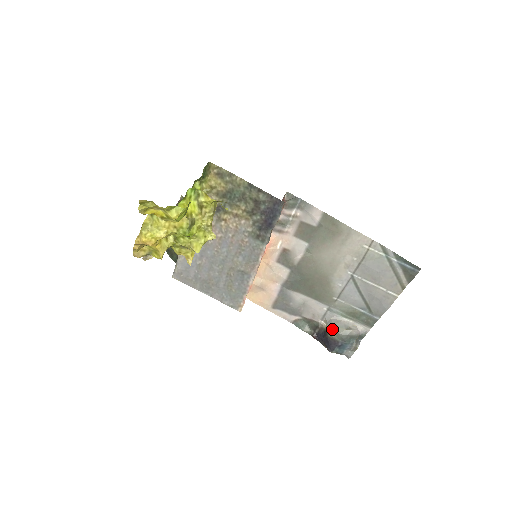
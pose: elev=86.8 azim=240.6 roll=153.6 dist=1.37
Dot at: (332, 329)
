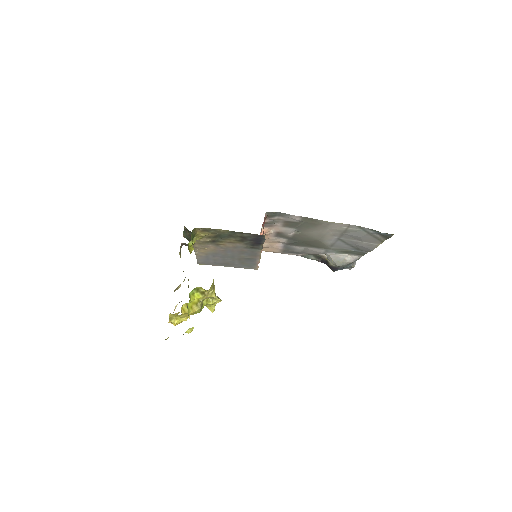
Dot at: (332, 262)
